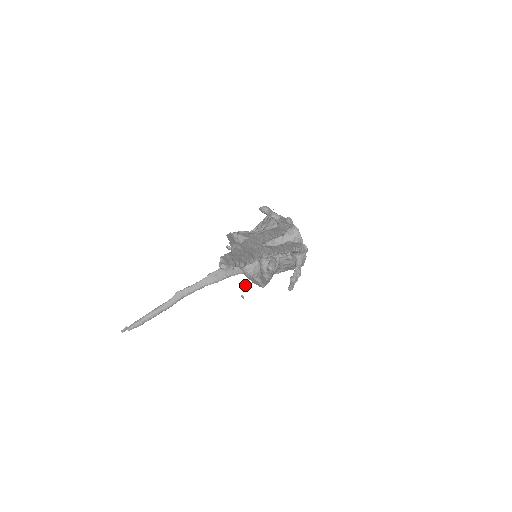
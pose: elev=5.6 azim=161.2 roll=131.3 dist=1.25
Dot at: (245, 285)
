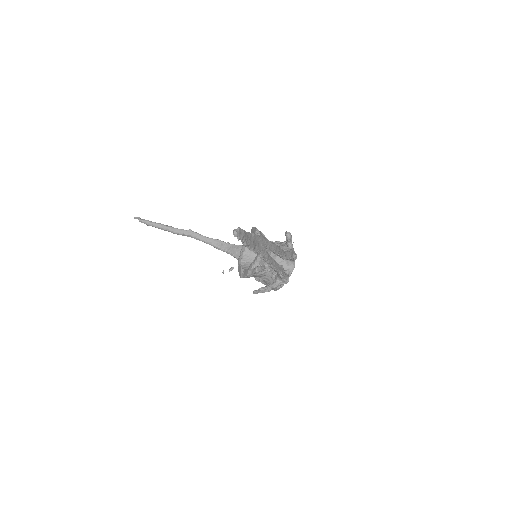
Dot at: (232, 267)
